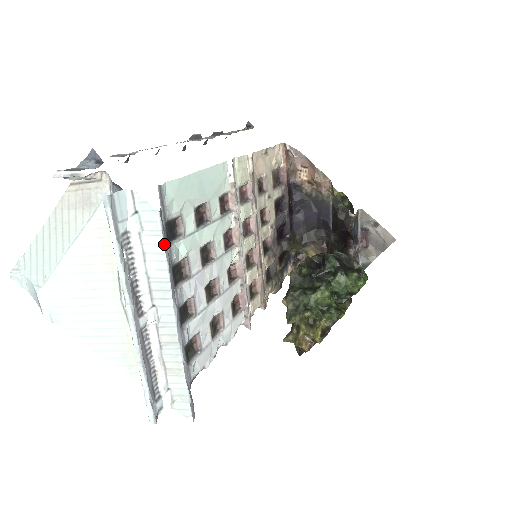
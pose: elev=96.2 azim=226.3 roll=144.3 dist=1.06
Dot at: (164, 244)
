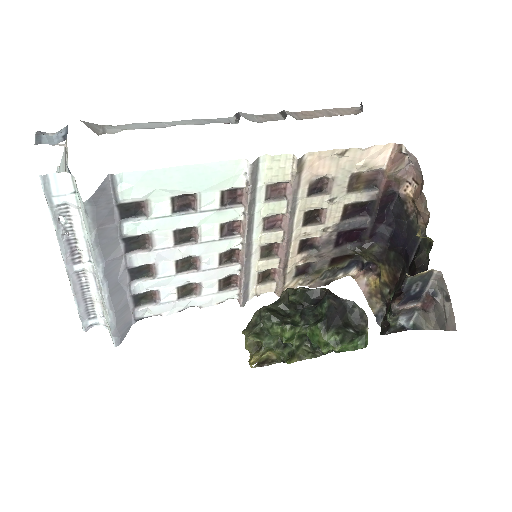
Dot at: (89, 227)
